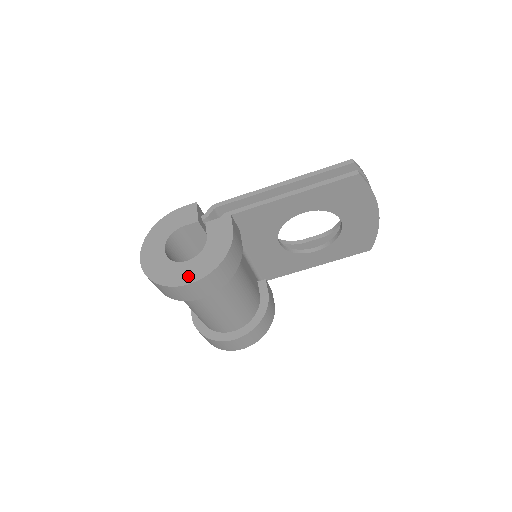
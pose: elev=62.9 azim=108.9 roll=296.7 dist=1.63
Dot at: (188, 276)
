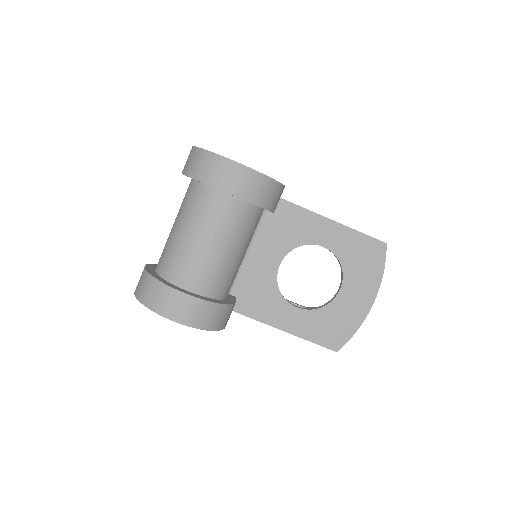
Dot at: occluded
